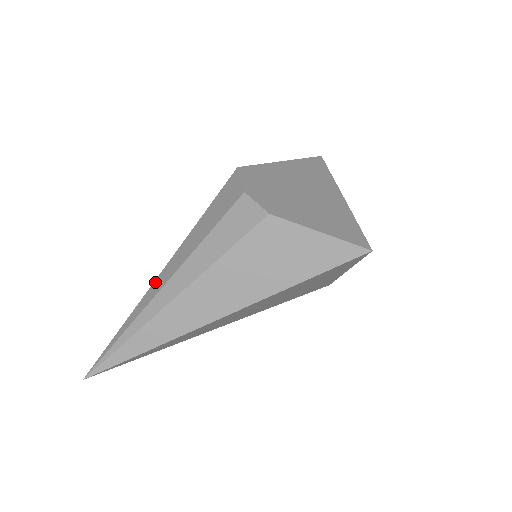
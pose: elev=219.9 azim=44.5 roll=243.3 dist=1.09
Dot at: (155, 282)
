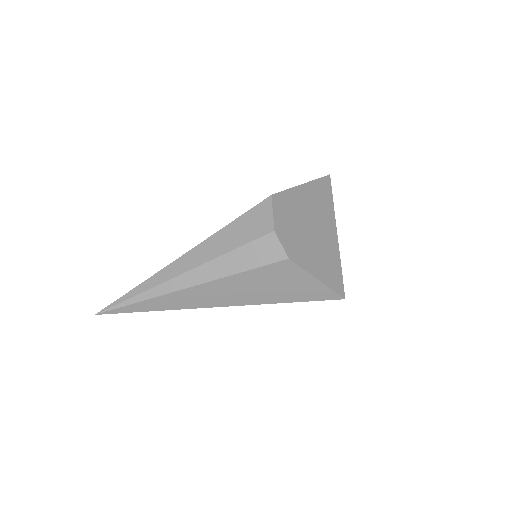
Dot at: (175, 262)
